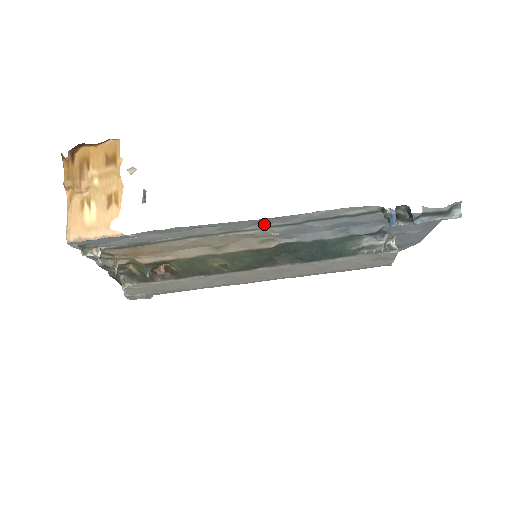
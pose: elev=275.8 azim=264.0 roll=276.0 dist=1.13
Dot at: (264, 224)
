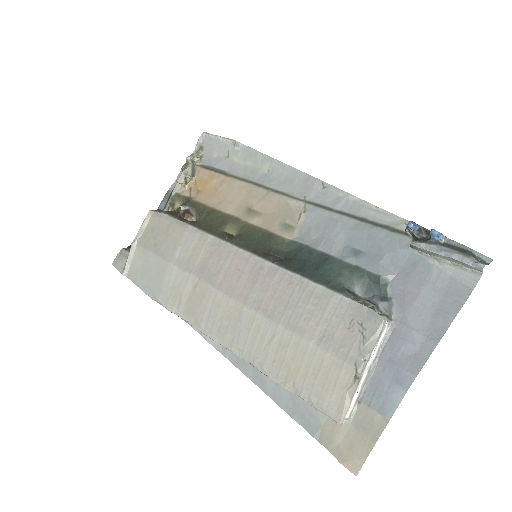
Dot at: (307, 196)
